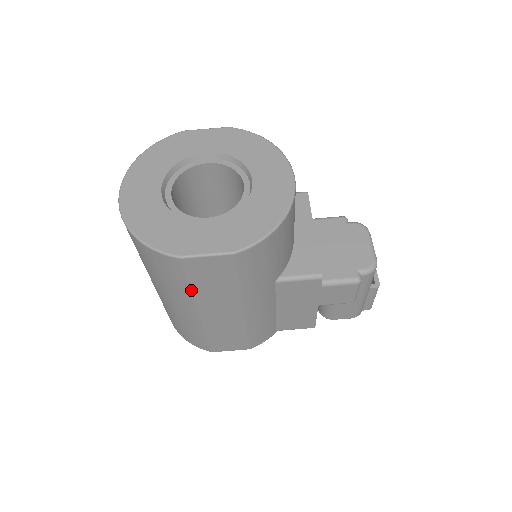
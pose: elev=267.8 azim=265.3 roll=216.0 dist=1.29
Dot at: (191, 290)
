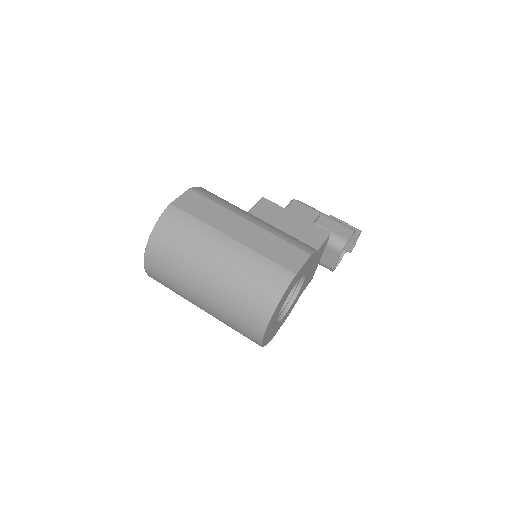
Dot at: (201, 221)
